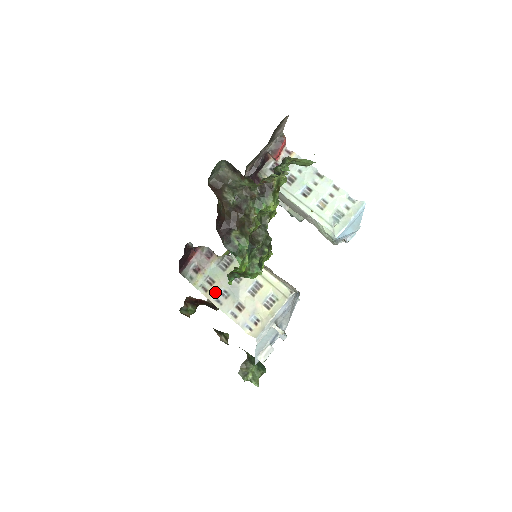
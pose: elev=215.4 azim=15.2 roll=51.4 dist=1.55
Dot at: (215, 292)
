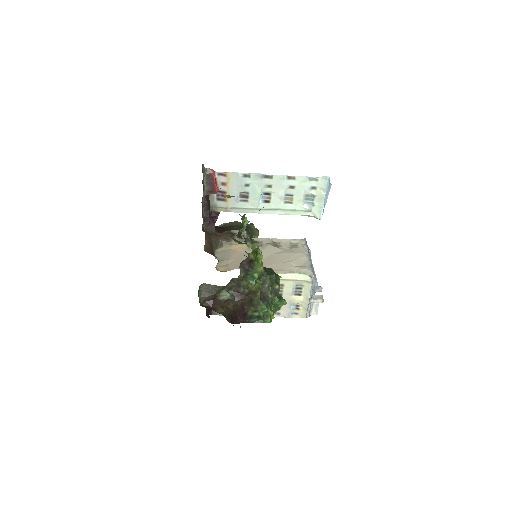
Dot at: occluded
